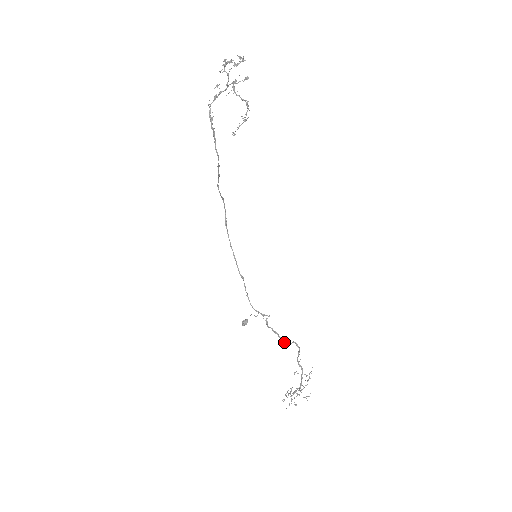
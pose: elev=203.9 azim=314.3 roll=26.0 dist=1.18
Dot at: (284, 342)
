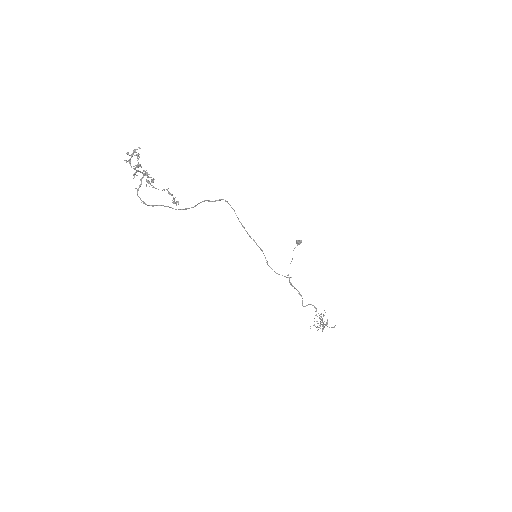
Dot at: occluded
